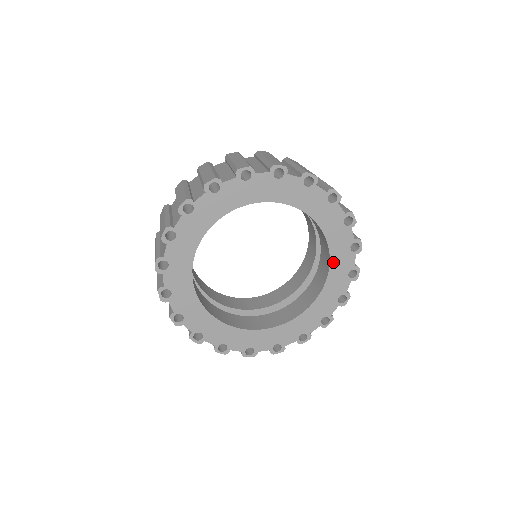
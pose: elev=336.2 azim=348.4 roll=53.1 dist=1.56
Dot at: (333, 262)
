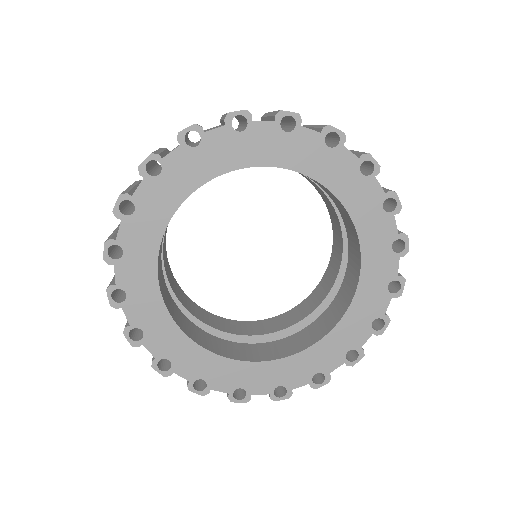
Dot at: (343, 324)
